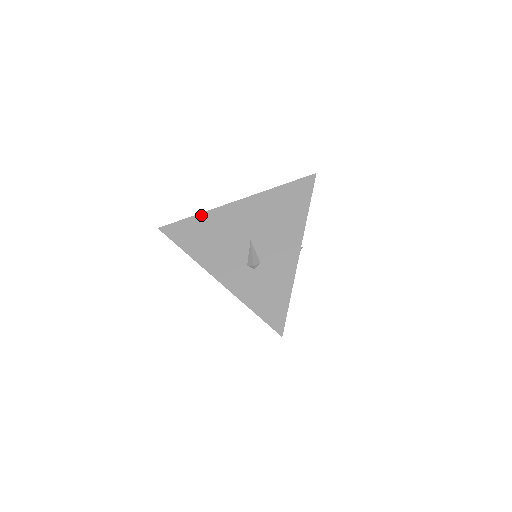
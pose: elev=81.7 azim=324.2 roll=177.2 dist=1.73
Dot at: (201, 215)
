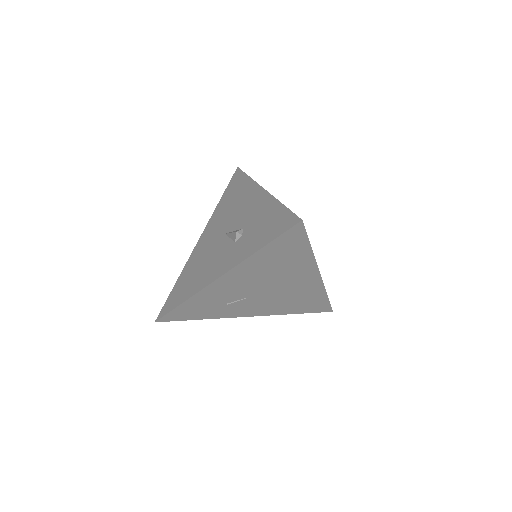
Dot at: (180, 275)
